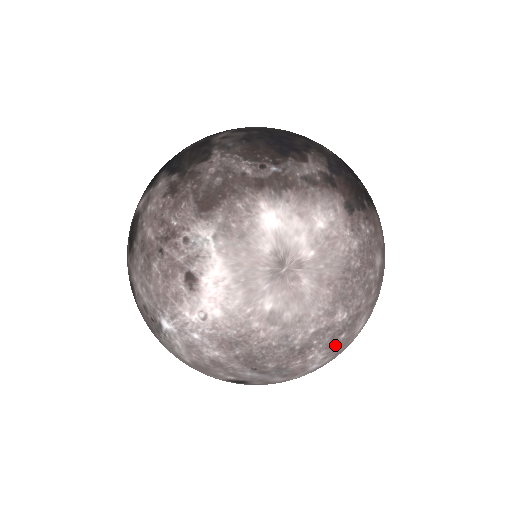
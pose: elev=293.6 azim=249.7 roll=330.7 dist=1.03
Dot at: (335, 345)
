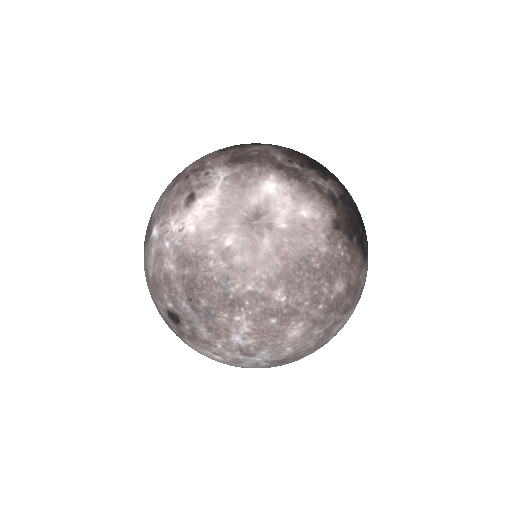
Dot at: (263, 325)
